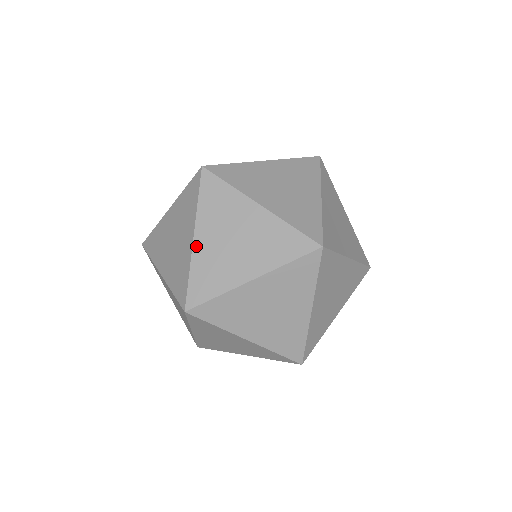
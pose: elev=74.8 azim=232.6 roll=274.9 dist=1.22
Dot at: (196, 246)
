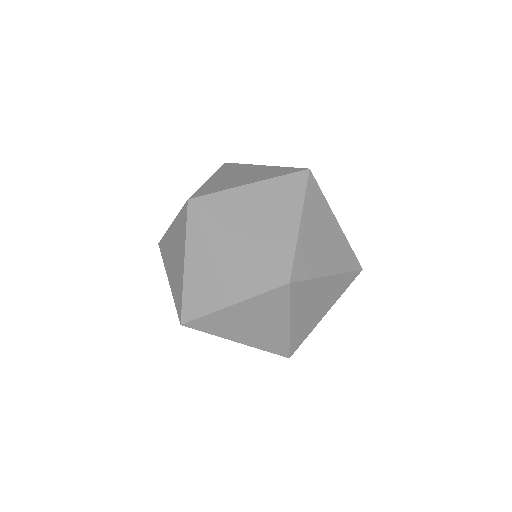
Dot at: (186, 271)
